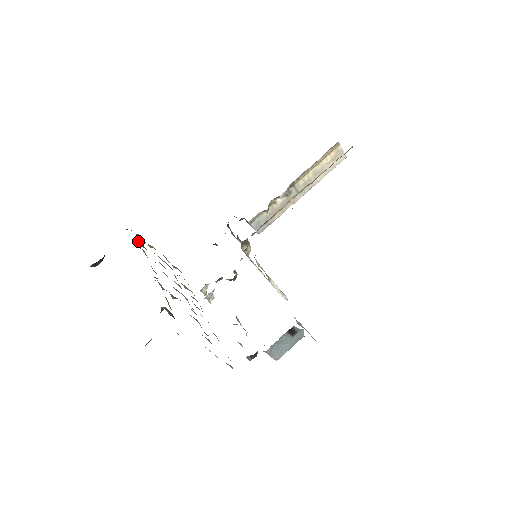
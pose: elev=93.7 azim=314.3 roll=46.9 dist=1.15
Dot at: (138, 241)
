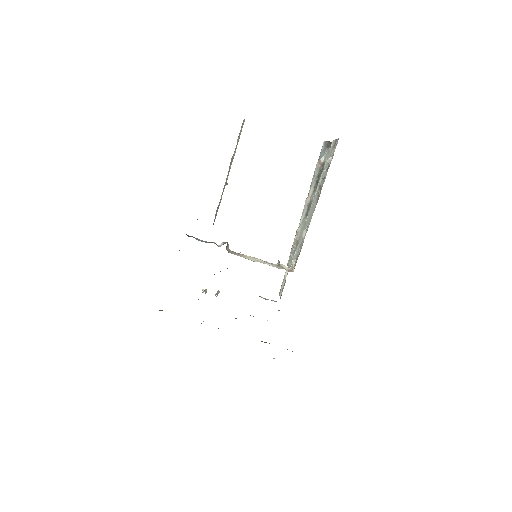
Dot at: occluded
